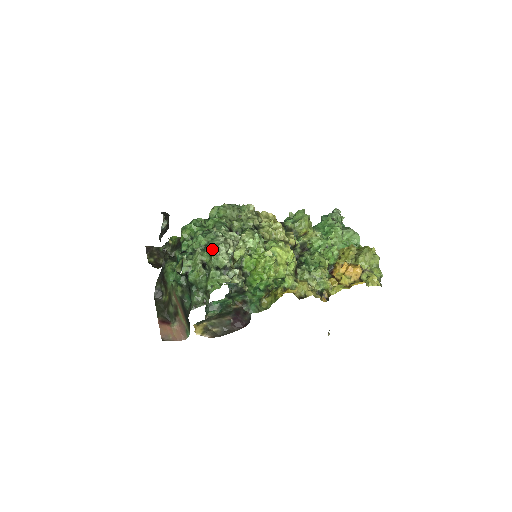
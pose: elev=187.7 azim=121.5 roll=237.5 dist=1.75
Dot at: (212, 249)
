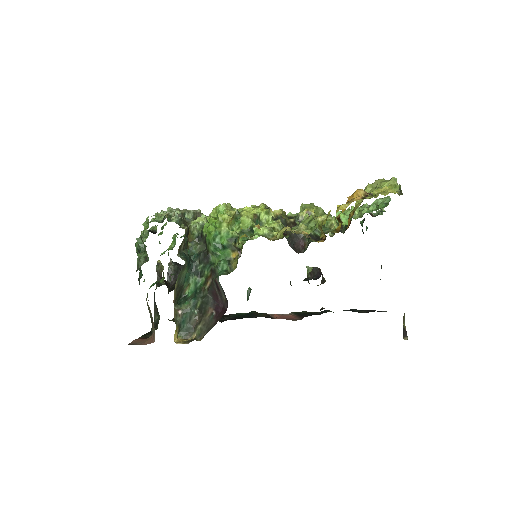
Dot at: occluded
